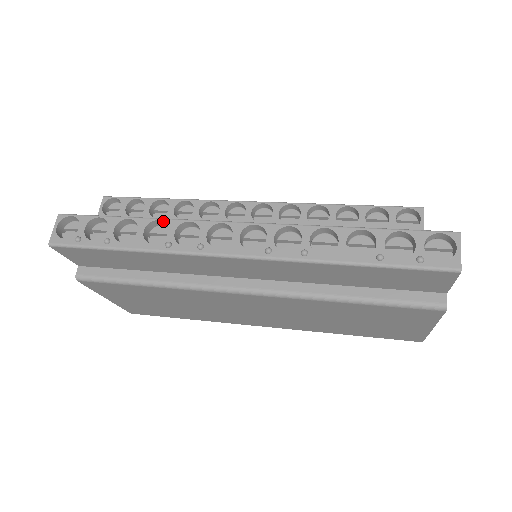
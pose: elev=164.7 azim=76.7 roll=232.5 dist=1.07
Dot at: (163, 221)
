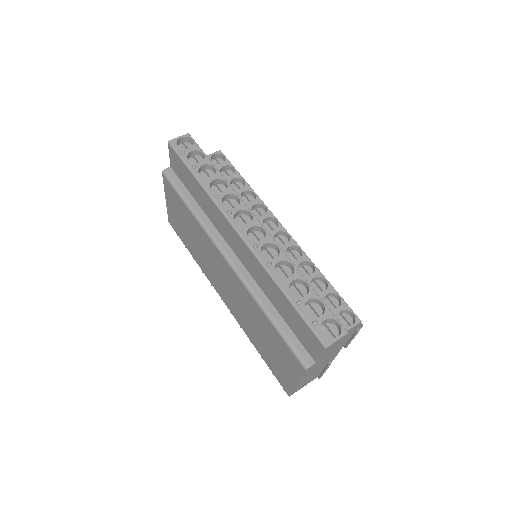
Dot at: (228, 185)
